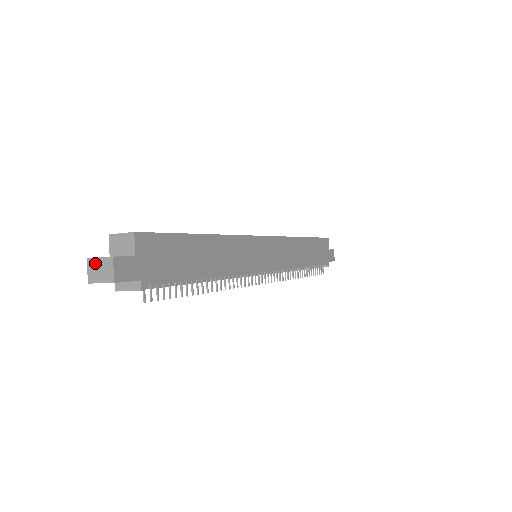
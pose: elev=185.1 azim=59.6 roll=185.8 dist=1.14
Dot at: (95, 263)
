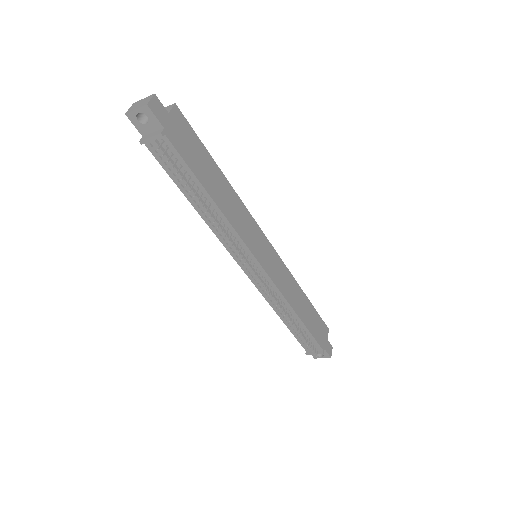
Dot at: (138, 102)
